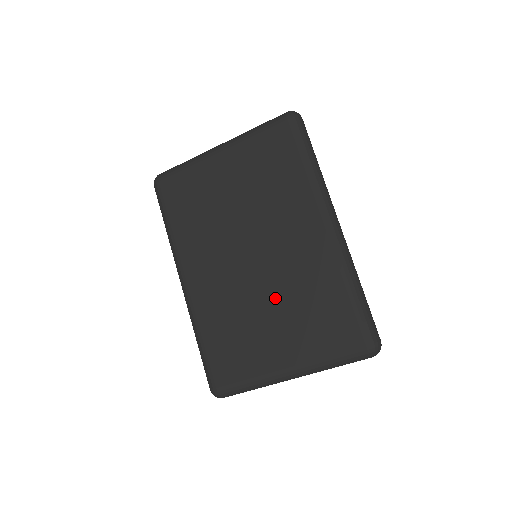
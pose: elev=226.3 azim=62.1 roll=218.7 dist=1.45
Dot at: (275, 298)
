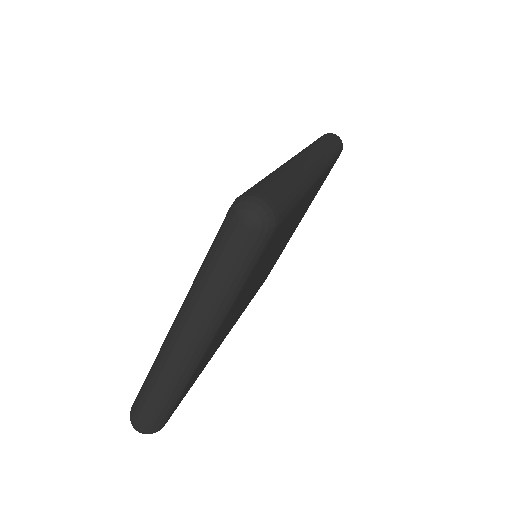
Dot at: occluded
